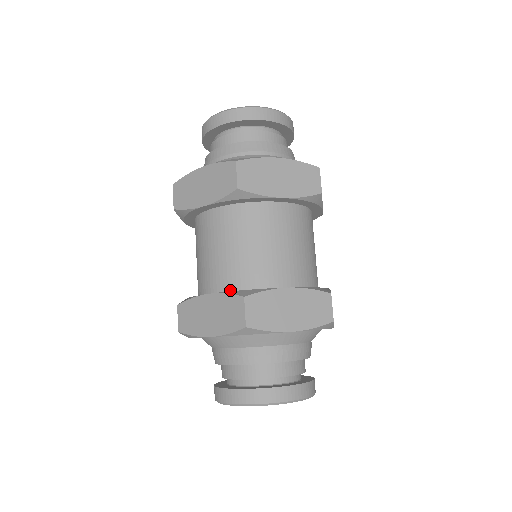
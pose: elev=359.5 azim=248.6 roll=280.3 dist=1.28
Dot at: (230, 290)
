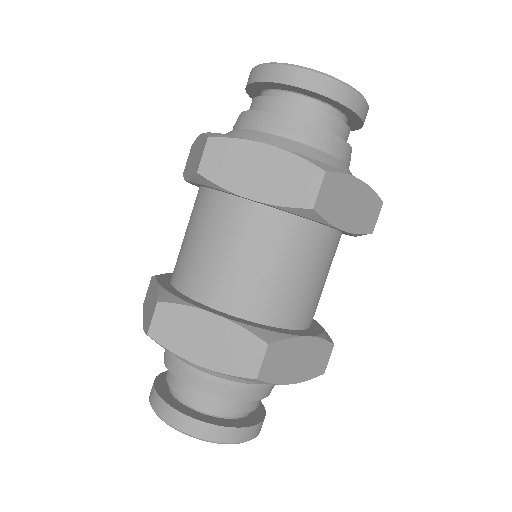
Dot at: (175, 286)
